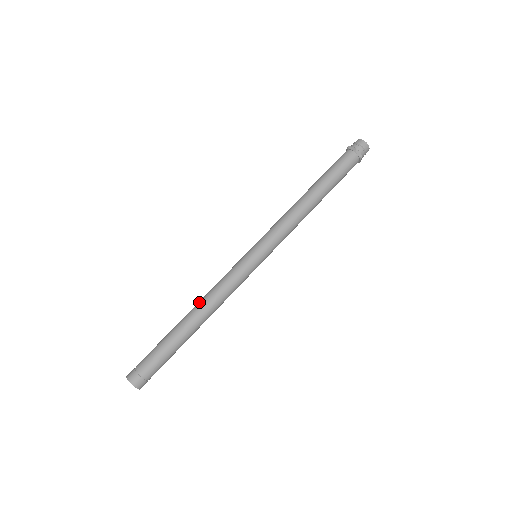
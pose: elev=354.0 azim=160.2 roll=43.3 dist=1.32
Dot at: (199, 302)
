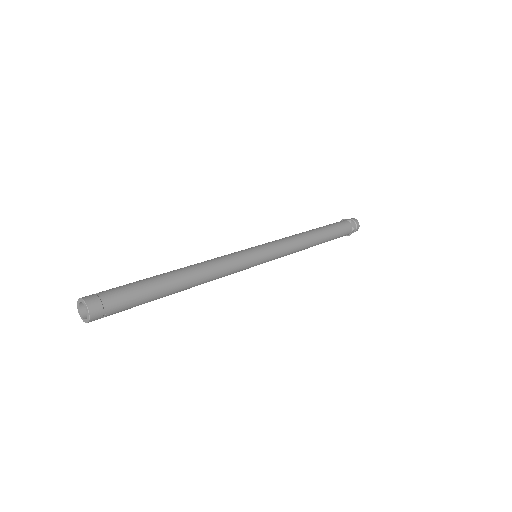
Dot at: occluded
